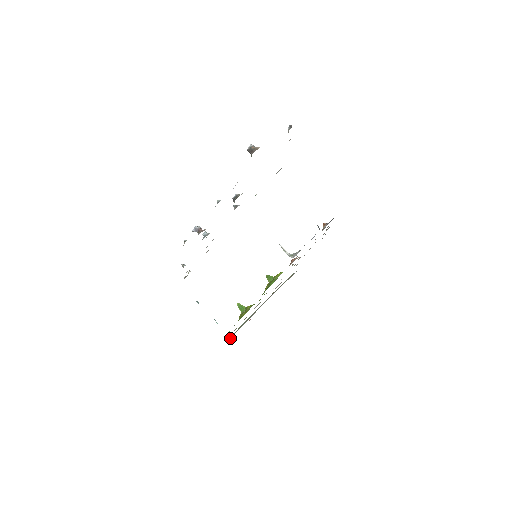
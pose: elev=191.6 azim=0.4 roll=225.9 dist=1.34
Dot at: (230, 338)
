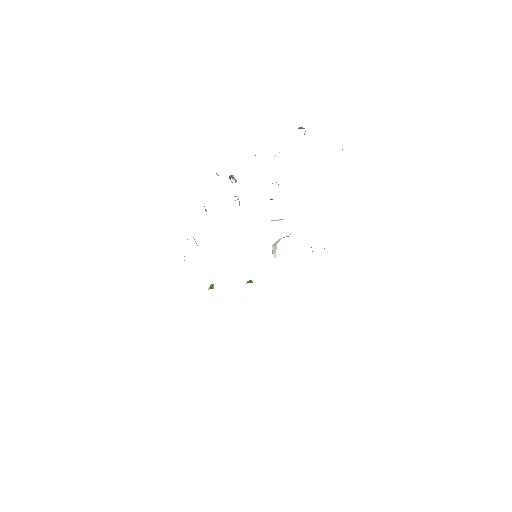
Dot at: occluded
